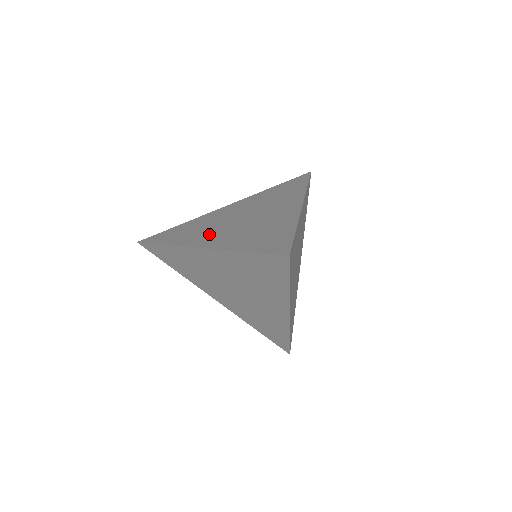
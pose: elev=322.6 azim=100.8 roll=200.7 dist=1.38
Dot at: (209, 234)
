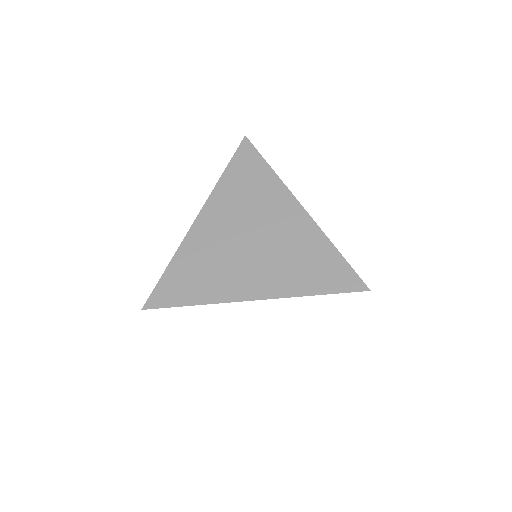
Dot at: (238, 276)
